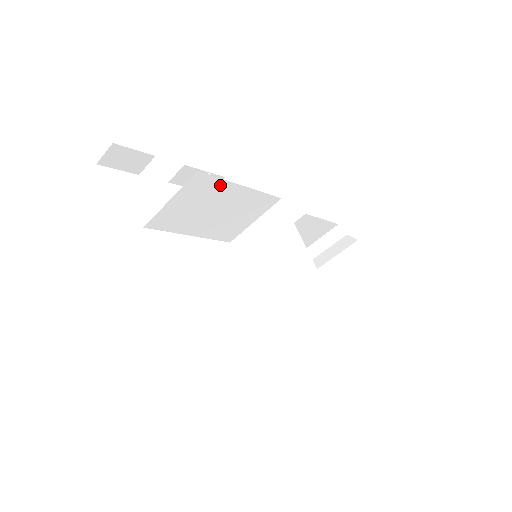
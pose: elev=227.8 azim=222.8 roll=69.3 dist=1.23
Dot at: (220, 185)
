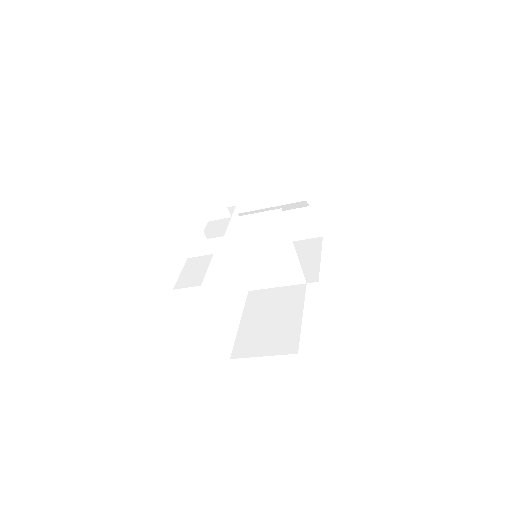
Dot at: occluded
